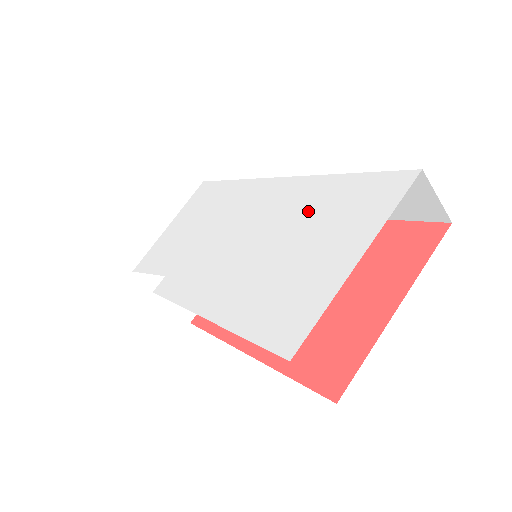
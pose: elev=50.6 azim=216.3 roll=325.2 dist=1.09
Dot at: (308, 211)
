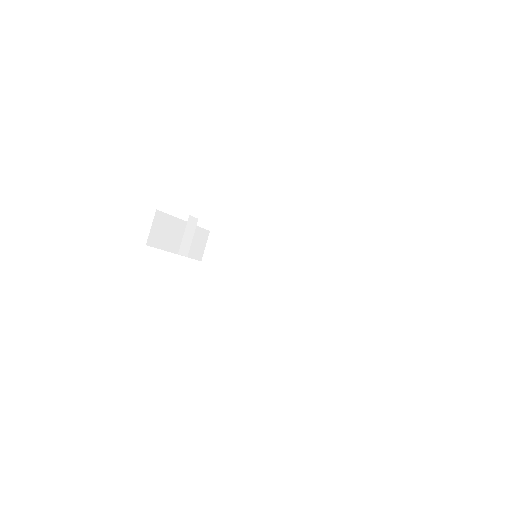
Dot at: occluded
